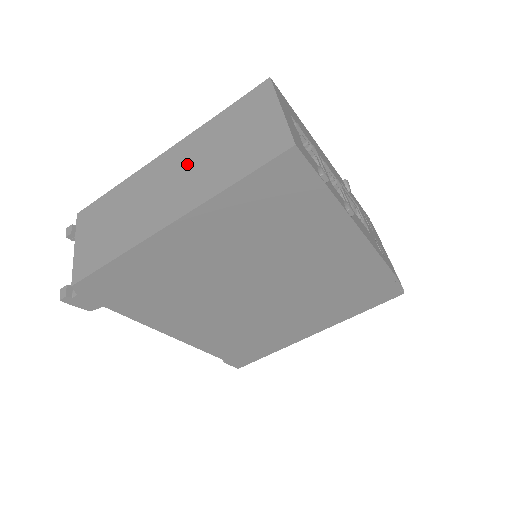
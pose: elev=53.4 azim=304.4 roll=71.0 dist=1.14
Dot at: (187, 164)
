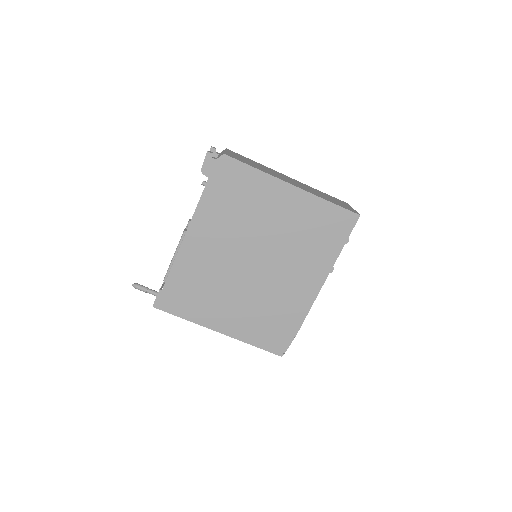
Dot at: (303, 185)
